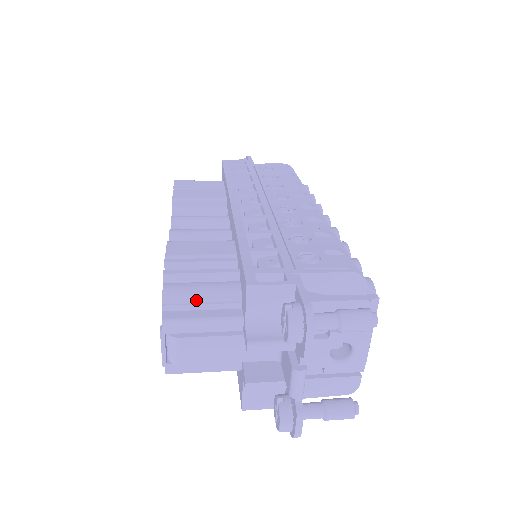
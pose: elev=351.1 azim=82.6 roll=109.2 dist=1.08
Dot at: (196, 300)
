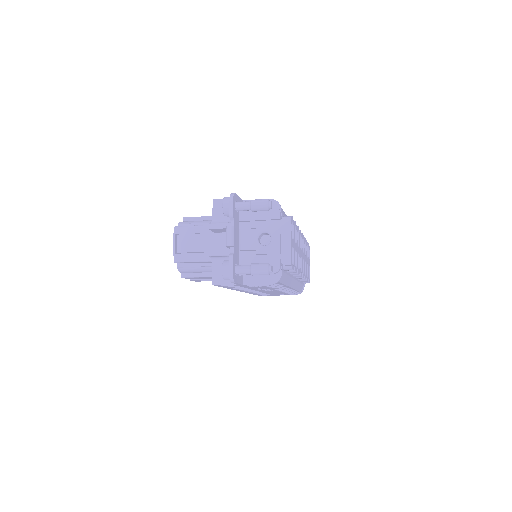
Dot at: (195, 223)
